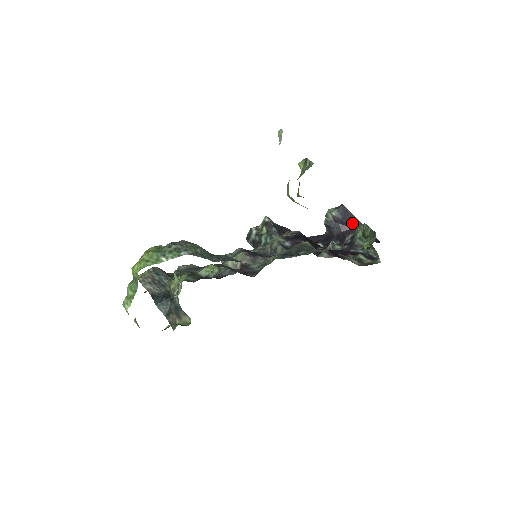
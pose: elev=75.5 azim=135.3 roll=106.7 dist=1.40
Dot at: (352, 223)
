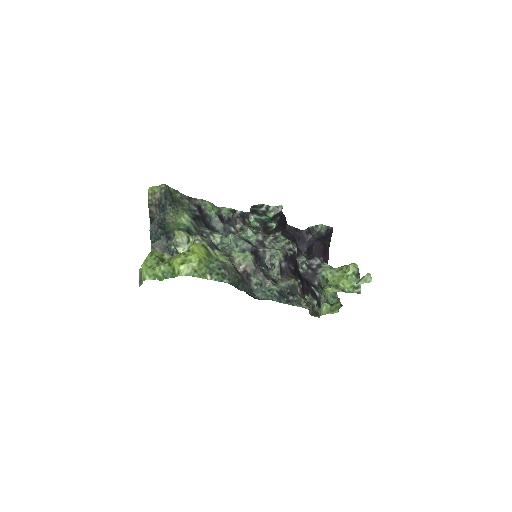
Dot at: (325, 242)
